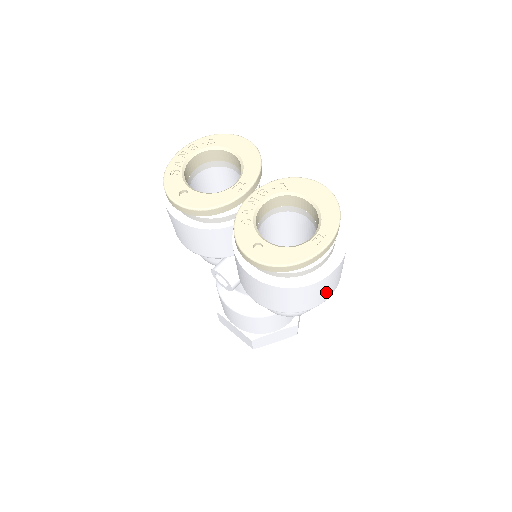
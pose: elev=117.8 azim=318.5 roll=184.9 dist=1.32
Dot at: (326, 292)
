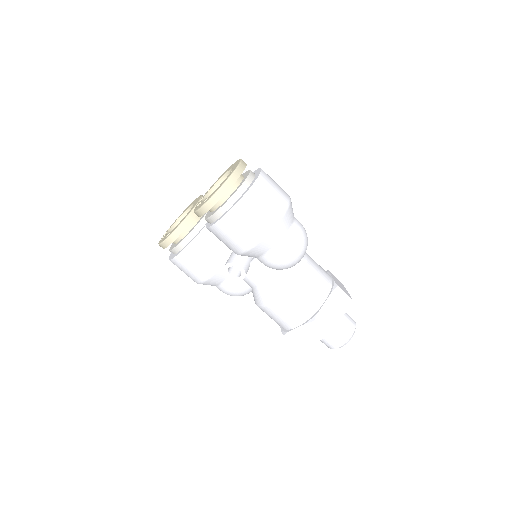
Dot at: (275, 199)
